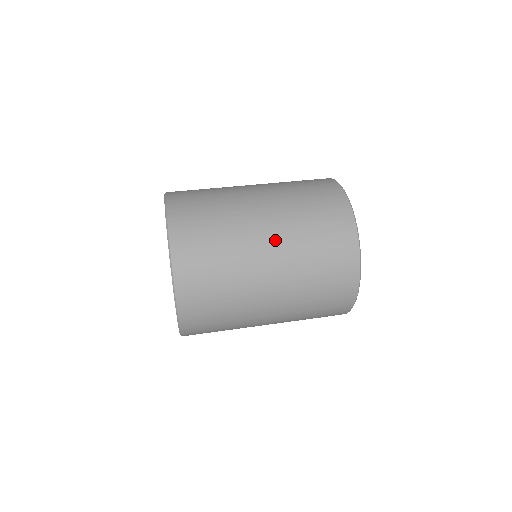
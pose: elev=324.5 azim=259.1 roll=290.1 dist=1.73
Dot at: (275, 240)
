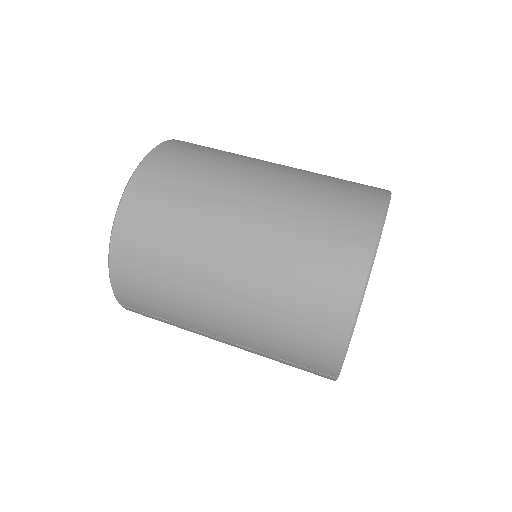
Dot at: (275, 175)
